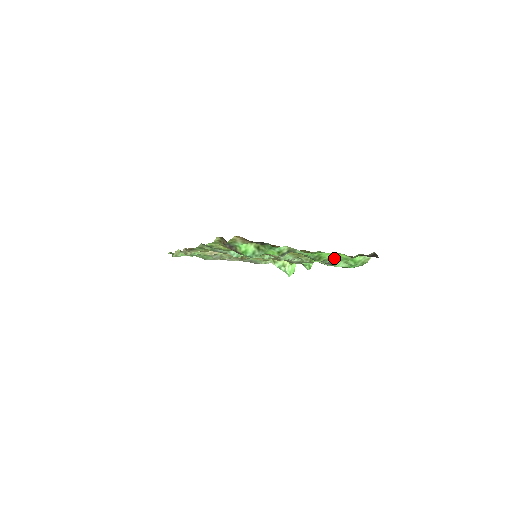
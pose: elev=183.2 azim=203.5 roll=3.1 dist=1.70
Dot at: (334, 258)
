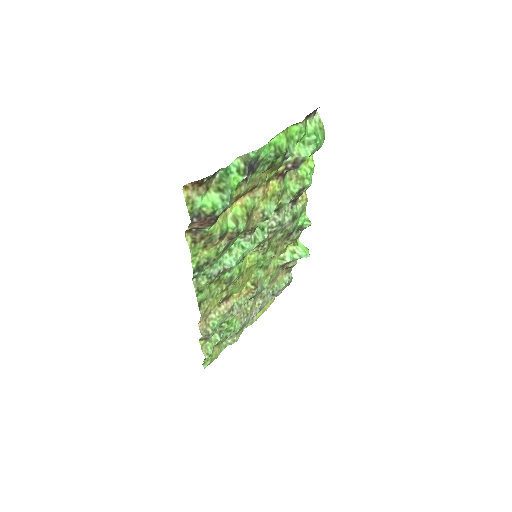
Dot at: (291, 141)
